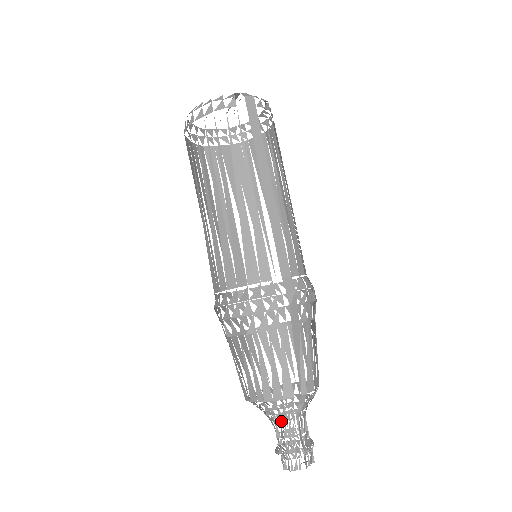
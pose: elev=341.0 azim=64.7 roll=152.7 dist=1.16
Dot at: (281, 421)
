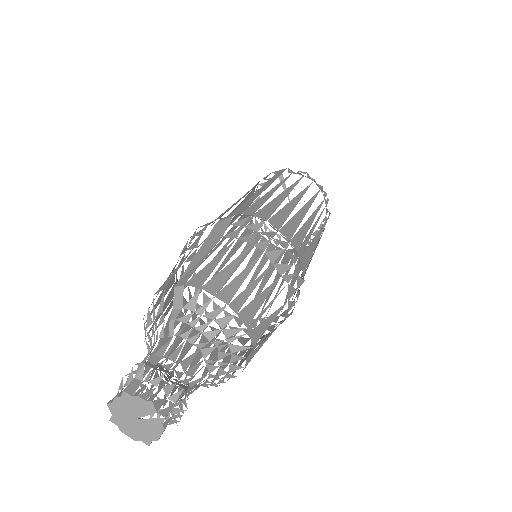
Dot at: (181, 395)
